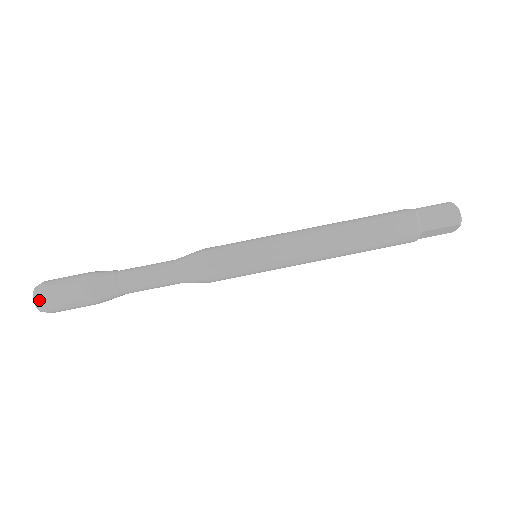
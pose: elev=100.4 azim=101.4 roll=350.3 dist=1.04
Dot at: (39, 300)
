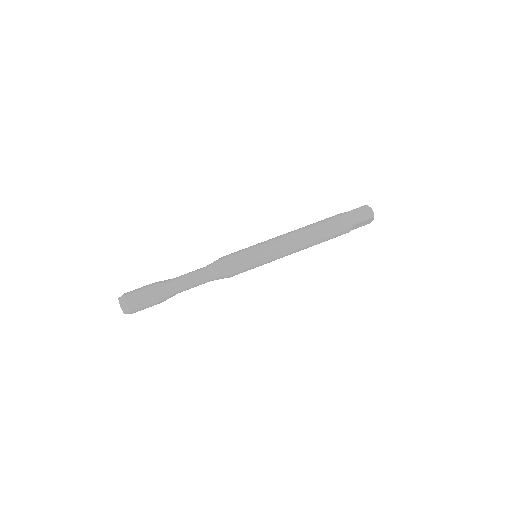
Dot at: (125, 306)
